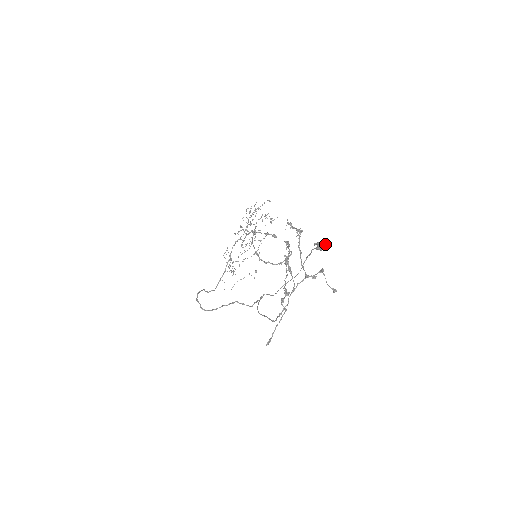
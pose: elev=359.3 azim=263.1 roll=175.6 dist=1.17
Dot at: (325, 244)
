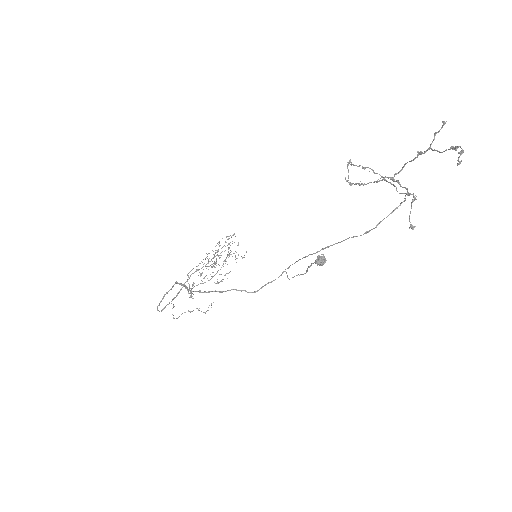
Dot at: (326, 260)
